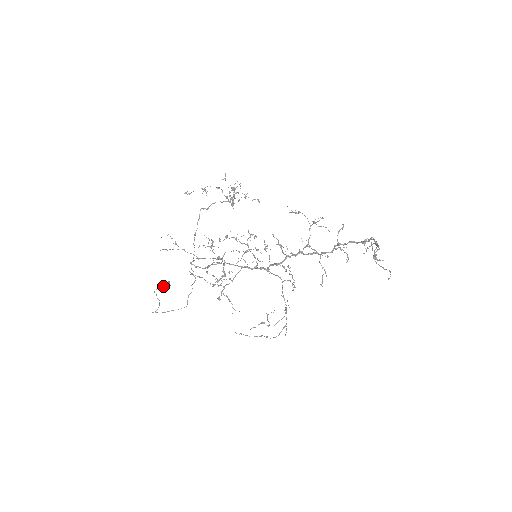
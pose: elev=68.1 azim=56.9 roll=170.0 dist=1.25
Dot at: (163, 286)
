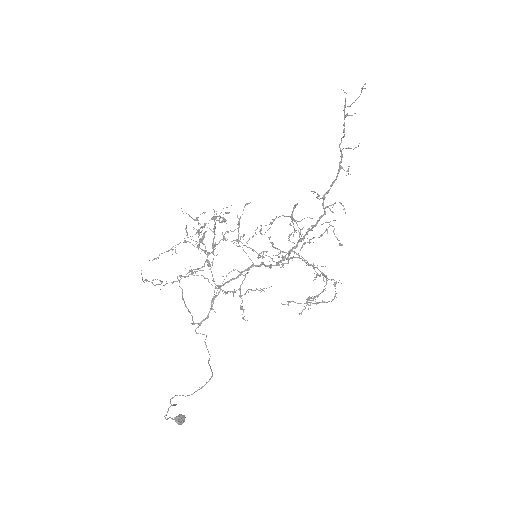
Dot at: (175, 417)
